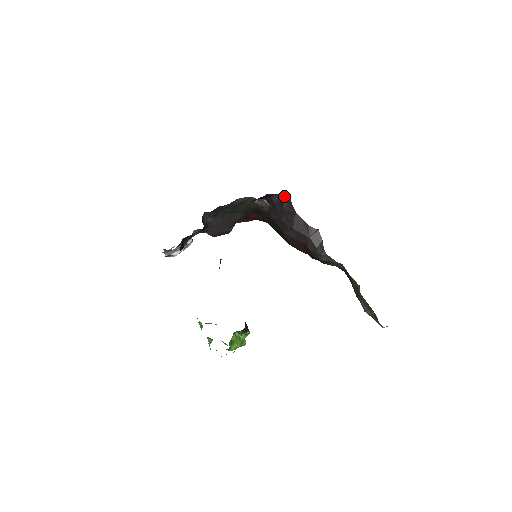
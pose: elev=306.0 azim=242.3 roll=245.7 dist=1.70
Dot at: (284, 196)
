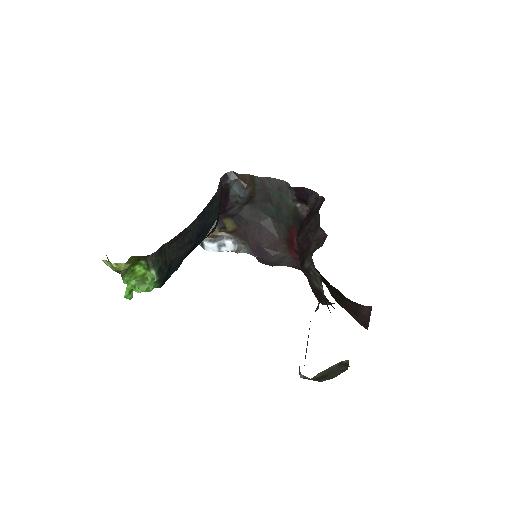
Dot at: (321, 196)
